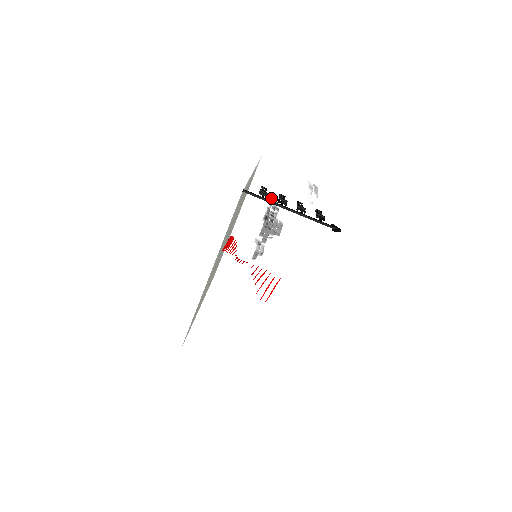
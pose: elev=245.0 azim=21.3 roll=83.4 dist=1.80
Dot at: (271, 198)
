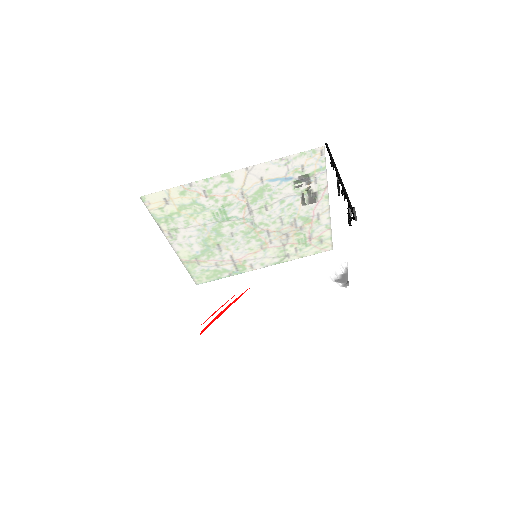
Dot at: occluded
